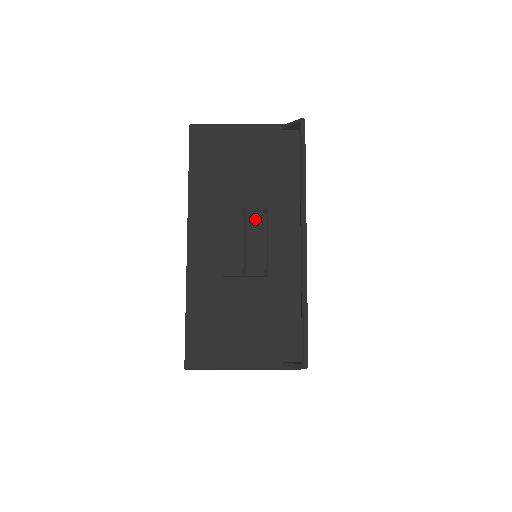
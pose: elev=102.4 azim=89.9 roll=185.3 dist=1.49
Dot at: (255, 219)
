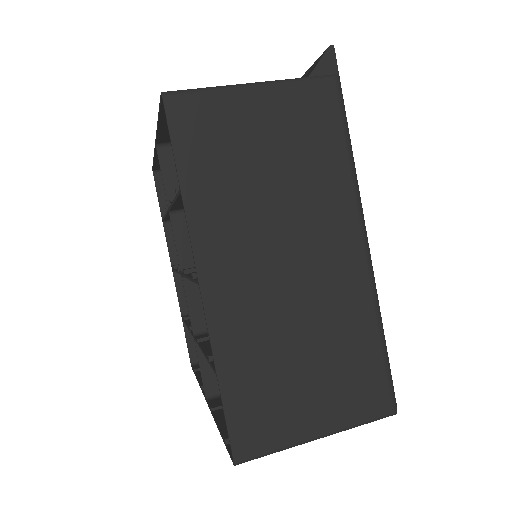
Dot at: occluded
